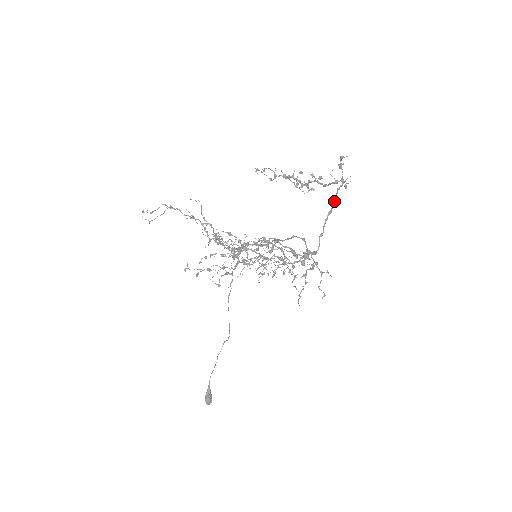
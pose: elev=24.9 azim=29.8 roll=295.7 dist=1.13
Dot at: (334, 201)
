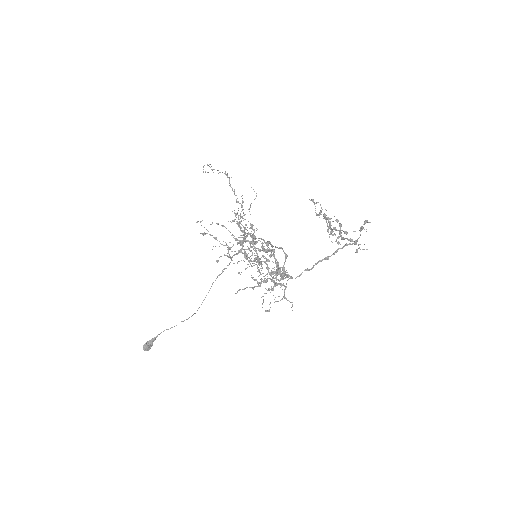
Dot at: (336, 251)
